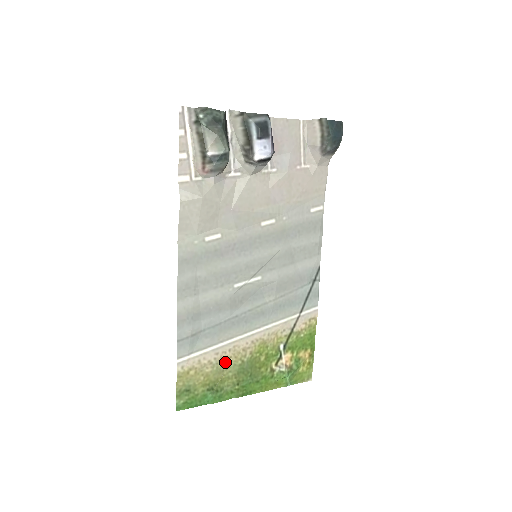
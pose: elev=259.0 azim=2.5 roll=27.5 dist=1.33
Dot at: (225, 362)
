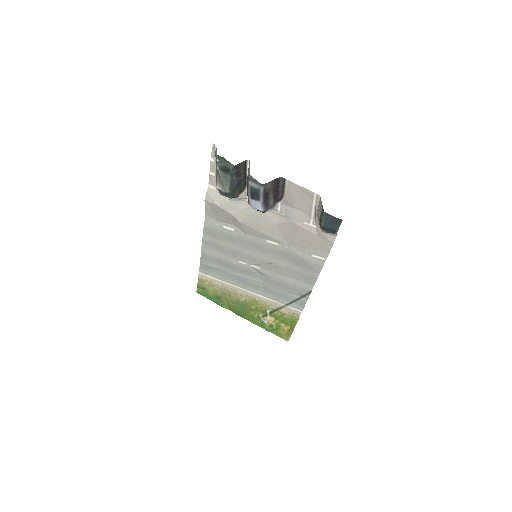
Dot at: (228, 292)
